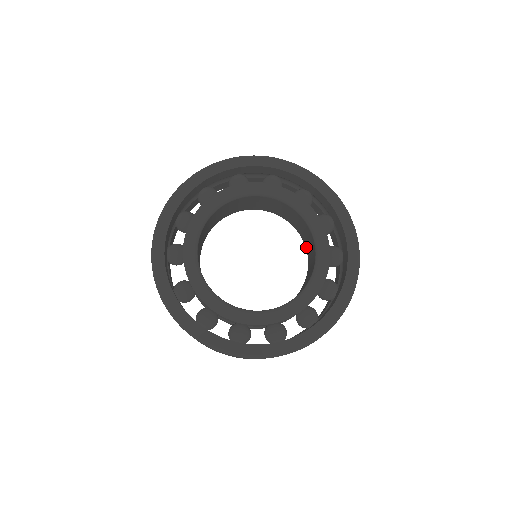
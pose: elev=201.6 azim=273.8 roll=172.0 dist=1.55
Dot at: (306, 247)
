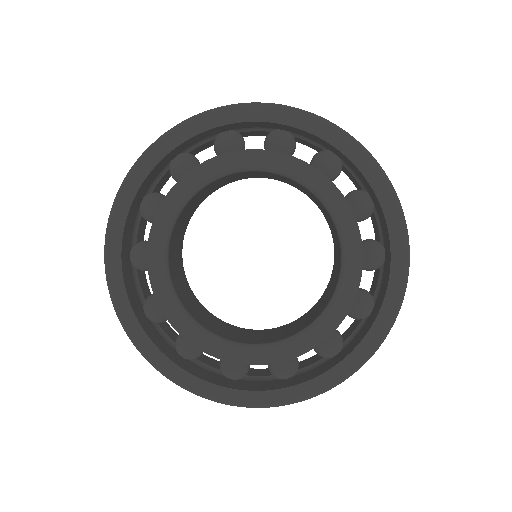
Dot at: (332, 234)
